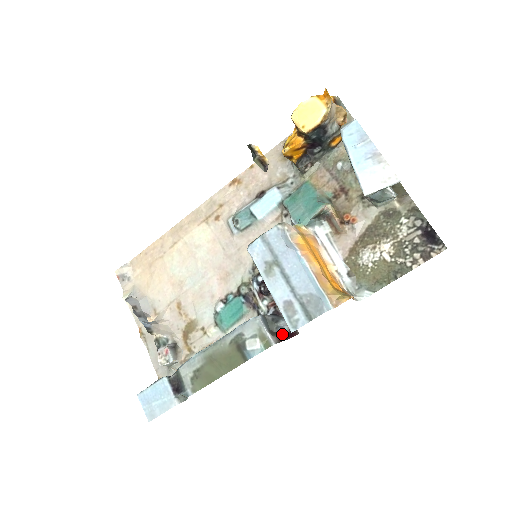
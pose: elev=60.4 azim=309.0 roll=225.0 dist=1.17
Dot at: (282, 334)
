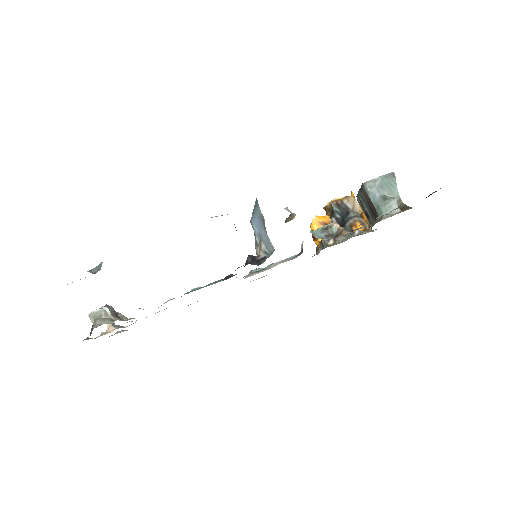
Dot at: occluded
